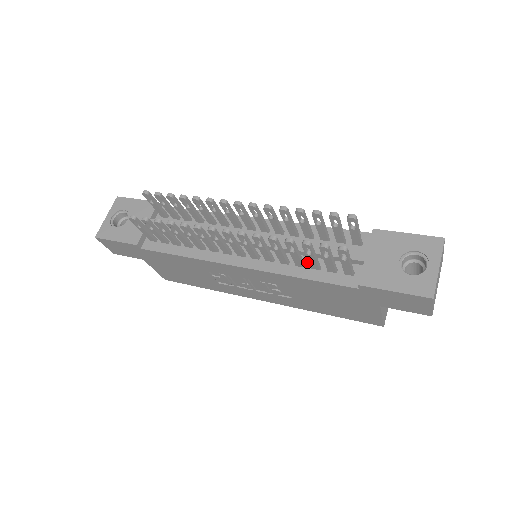
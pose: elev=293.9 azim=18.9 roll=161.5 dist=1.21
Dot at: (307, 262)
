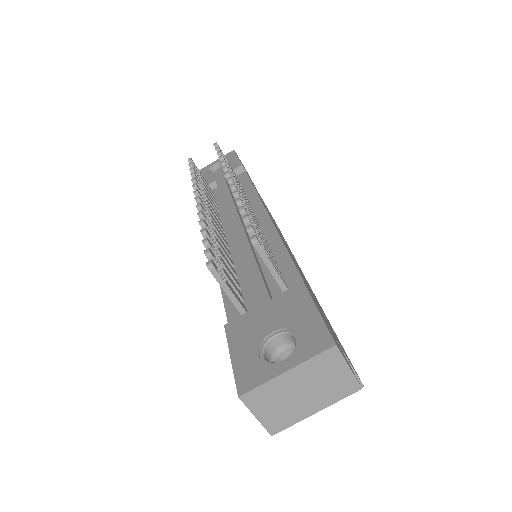
Dot at: (240, 277)
